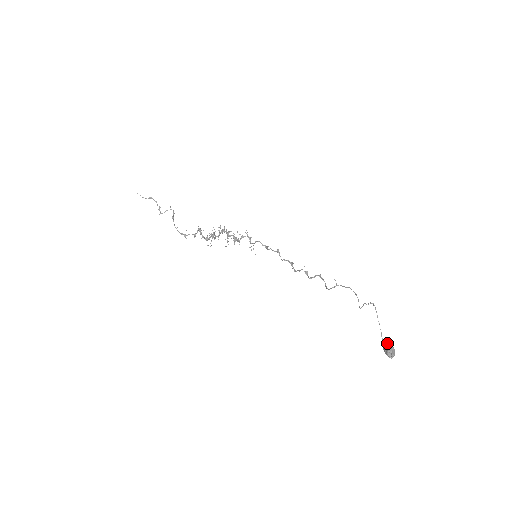
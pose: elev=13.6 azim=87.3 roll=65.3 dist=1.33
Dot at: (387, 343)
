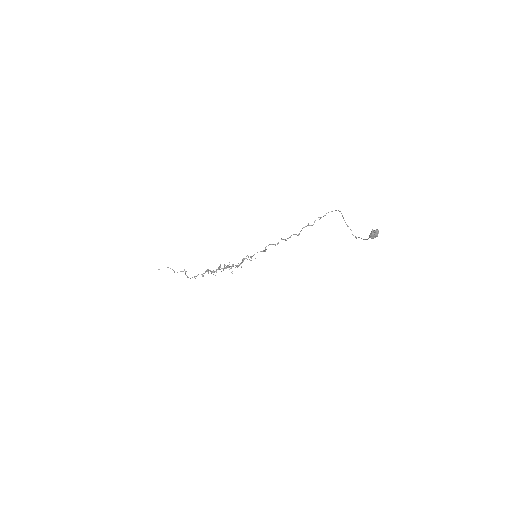
Dot at: occluded
